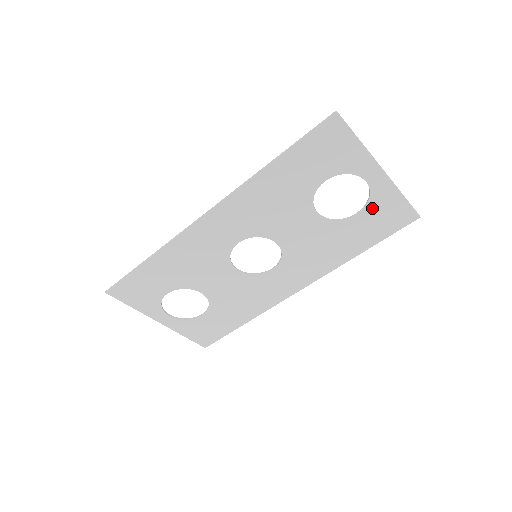
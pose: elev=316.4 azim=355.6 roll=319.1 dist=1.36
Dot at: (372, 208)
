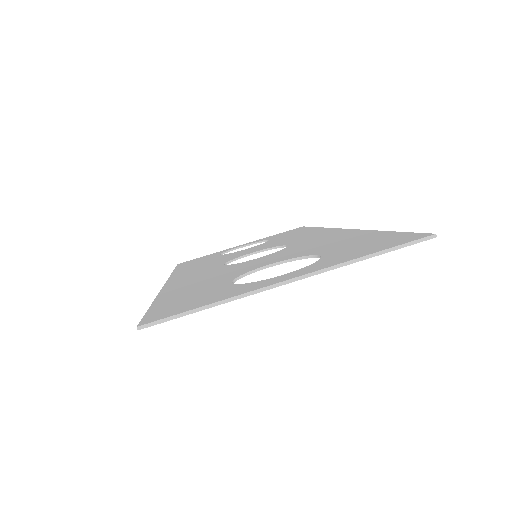
Dot at: occluded
